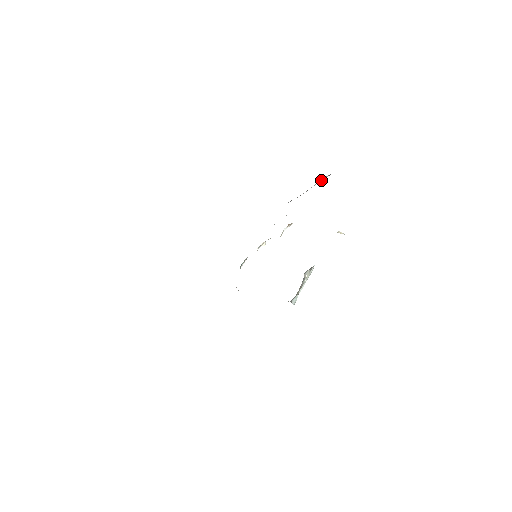
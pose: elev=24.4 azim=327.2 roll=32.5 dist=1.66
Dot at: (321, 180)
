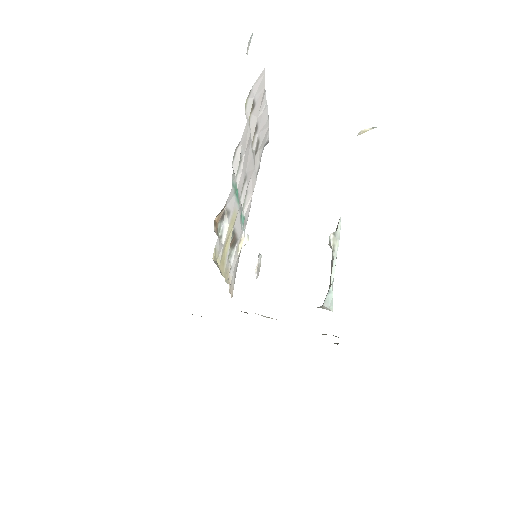
Dot at: (256, 94)
